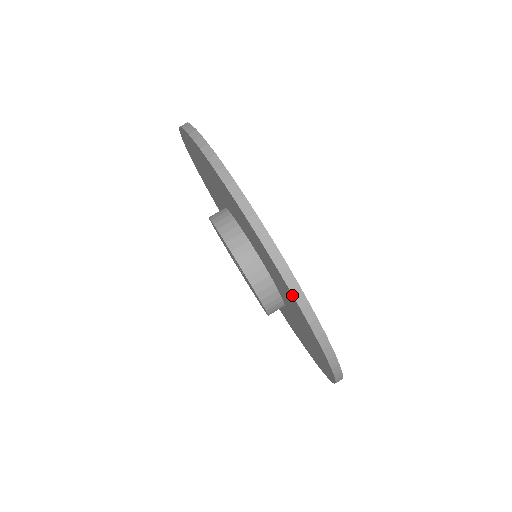
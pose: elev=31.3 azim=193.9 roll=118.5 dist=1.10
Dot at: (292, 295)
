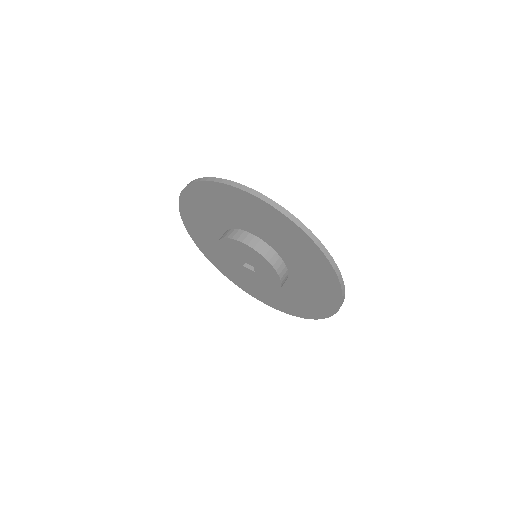
Dot at: (317, 246)
